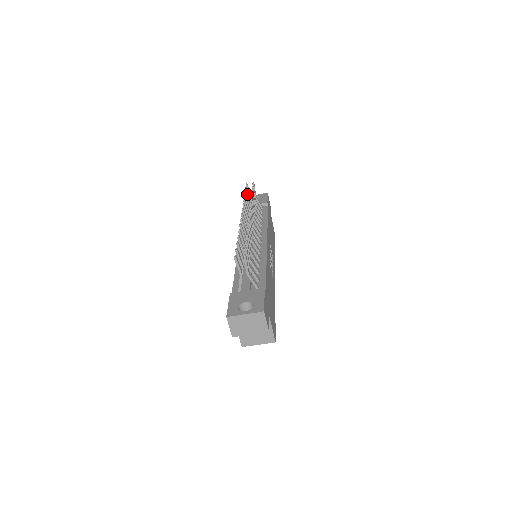
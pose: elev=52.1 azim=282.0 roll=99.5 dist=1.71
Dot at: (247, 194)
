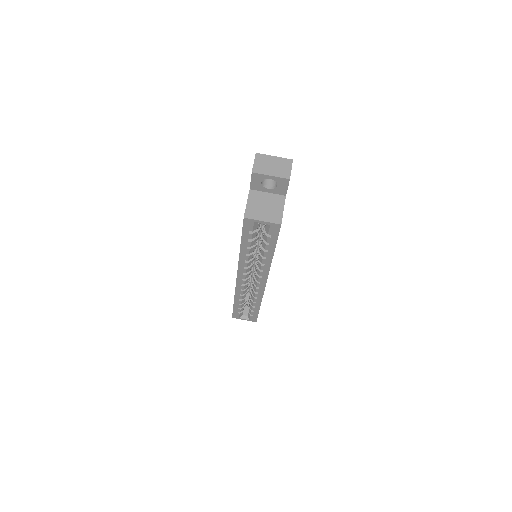
Dot at: occluded
